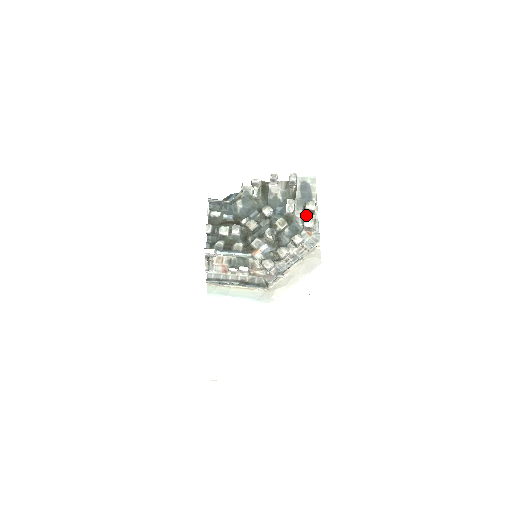
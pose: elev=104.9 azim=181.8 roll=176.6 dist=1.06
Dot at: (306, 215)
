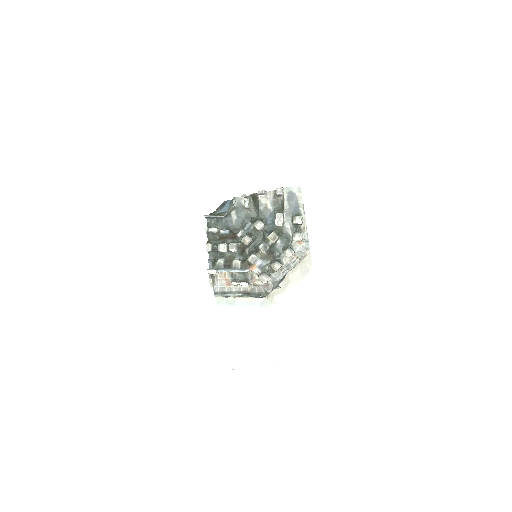
Dot at: (295, 225)
